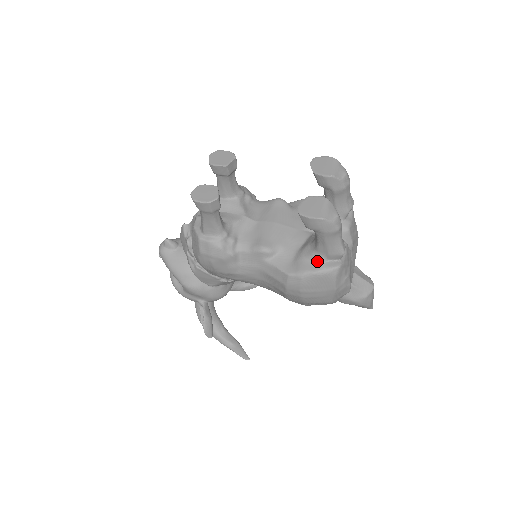
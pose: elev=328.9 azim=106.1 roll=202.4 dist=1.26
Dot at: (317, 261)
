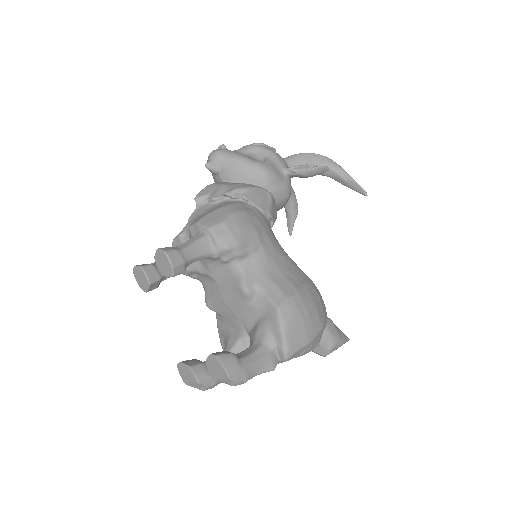
Dot at: occluded
